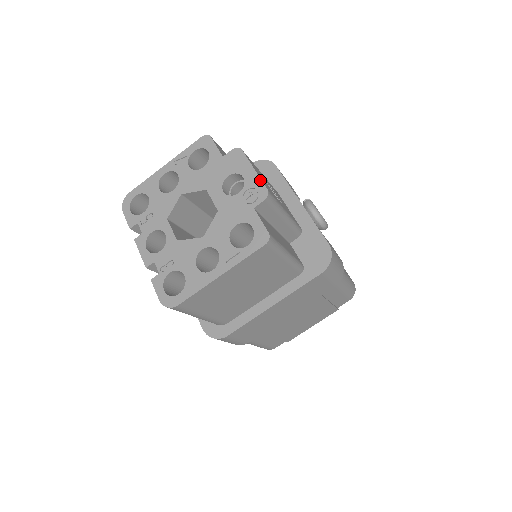
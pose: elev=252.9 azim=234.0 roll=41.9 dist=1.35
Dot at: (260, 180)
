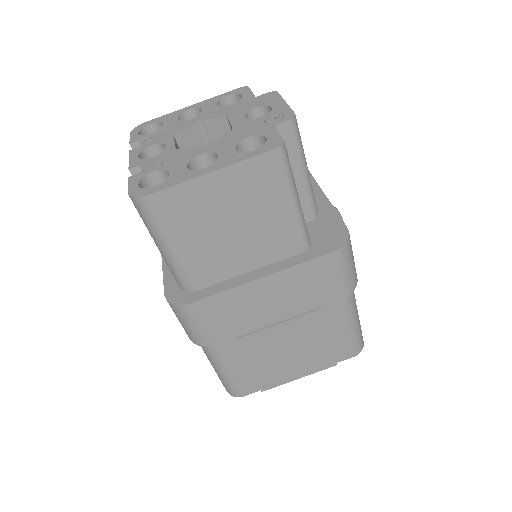
Dot at: (289, 108)
